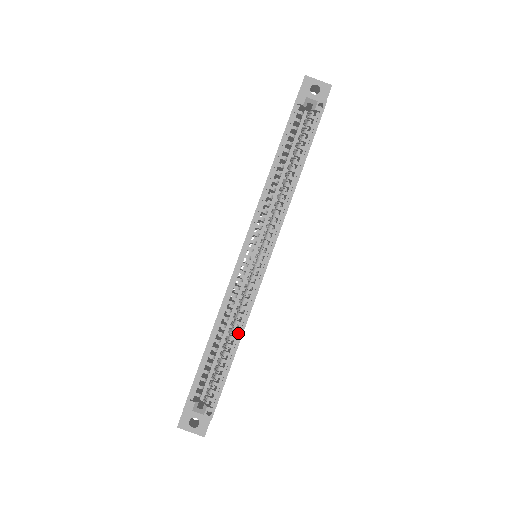
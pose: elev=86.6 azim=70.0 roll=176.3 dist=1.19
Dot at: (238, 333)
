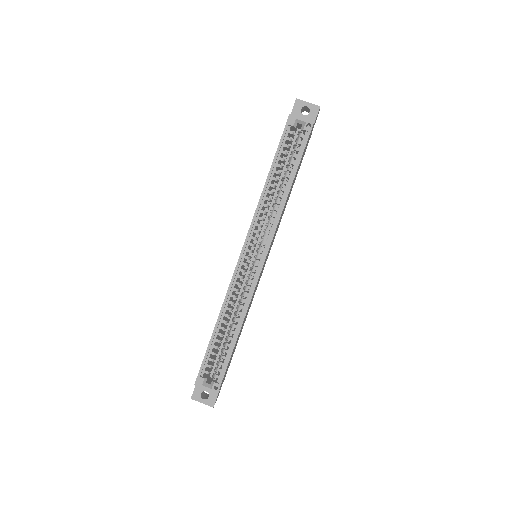
Dot at: (239, 322)
